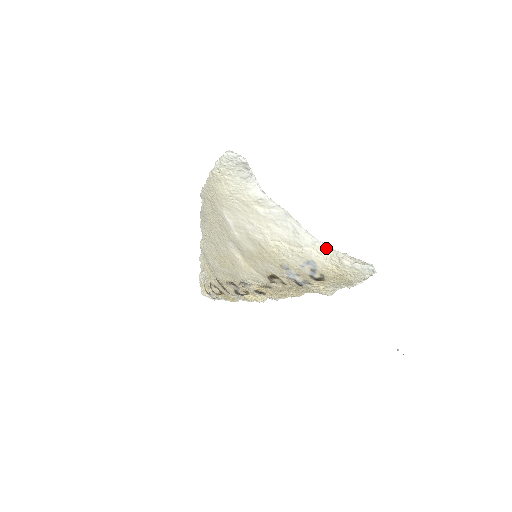
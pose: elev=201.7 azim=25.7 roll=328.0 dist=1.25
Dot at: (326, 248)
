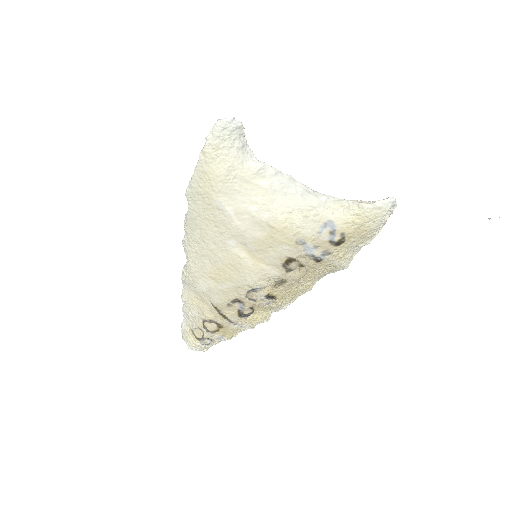
Dot at: (340, 201)
